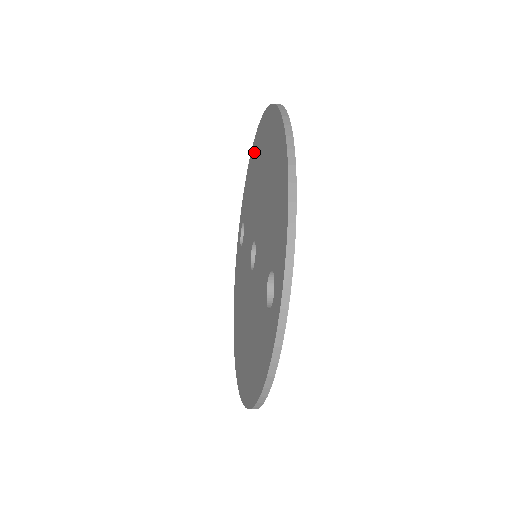
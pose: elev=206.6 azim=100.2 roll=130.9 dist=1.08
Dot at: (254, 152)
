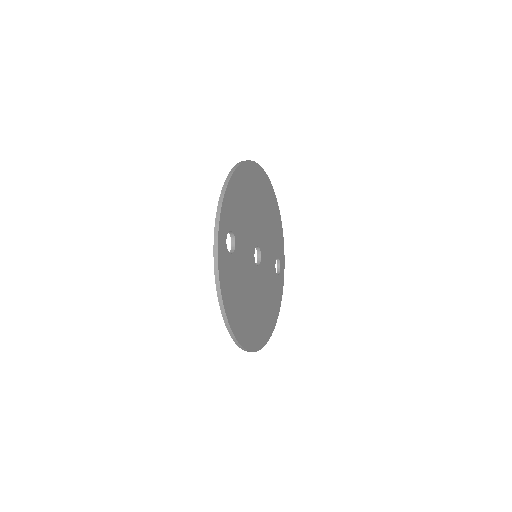
Dot at: occluded
